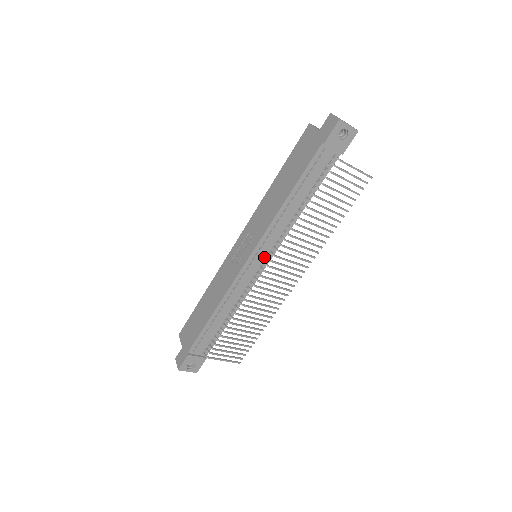
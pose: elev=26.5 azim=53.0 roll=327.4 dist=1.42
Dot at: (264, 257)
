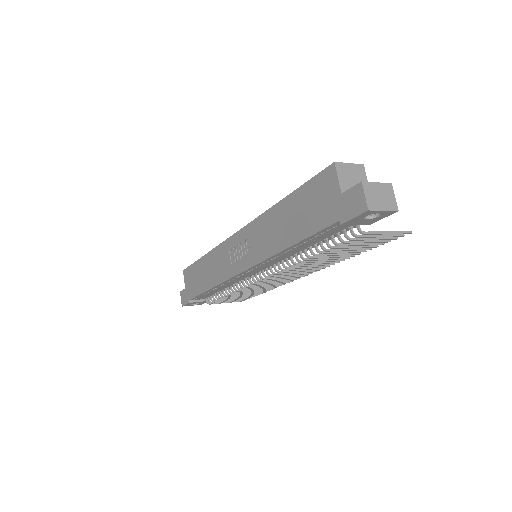
Dot at: (262, 269)
